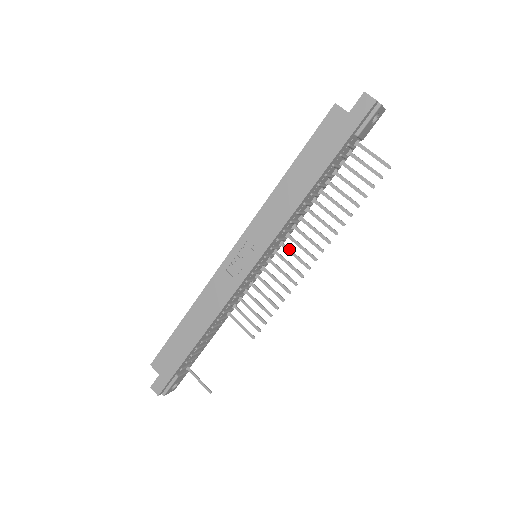
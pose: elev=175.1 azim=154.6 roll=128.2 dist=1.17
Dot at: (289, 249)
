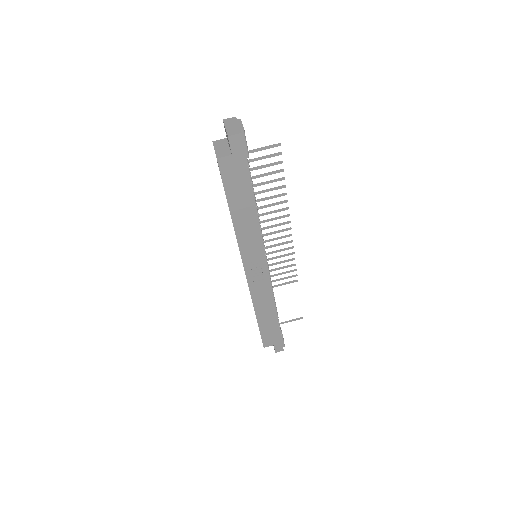
Dot at: (269, 234)
